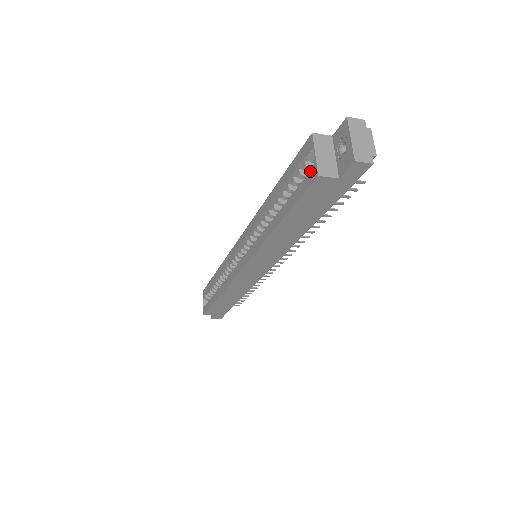
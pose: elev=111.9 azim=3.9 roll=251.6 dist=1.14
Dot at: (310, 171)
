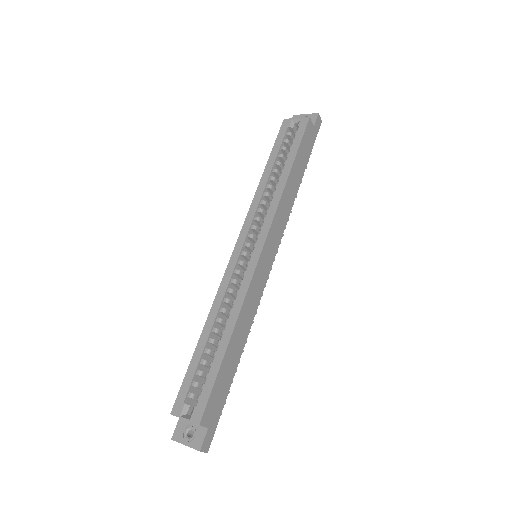
Dot at: (300, 124)
